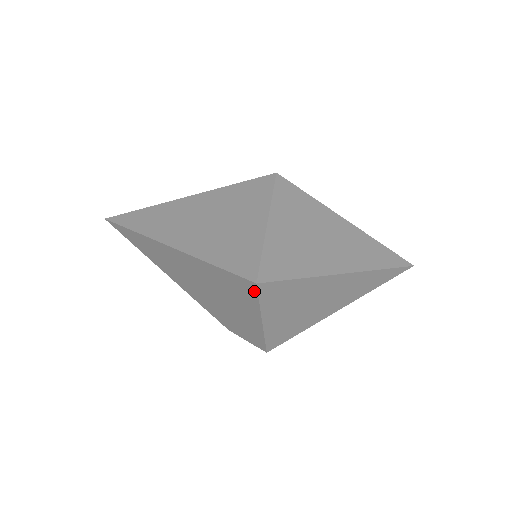
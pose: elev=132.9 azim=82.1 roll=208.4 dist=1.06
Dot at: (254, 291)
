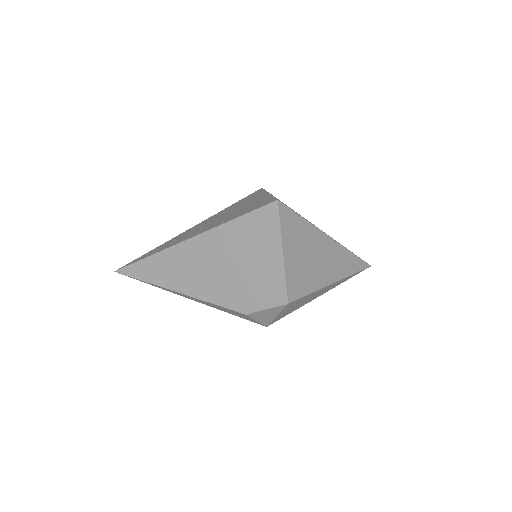
Dot at: (276, 213)
